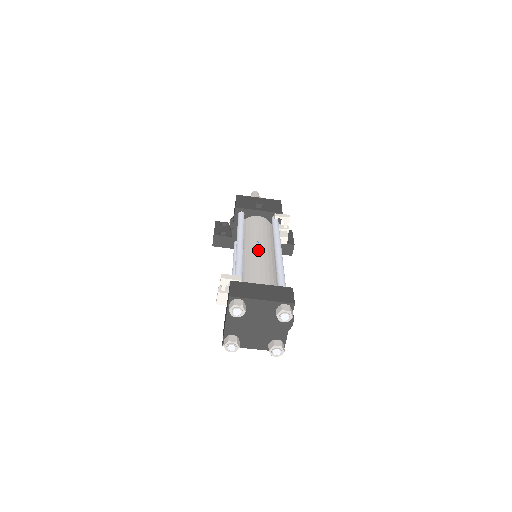
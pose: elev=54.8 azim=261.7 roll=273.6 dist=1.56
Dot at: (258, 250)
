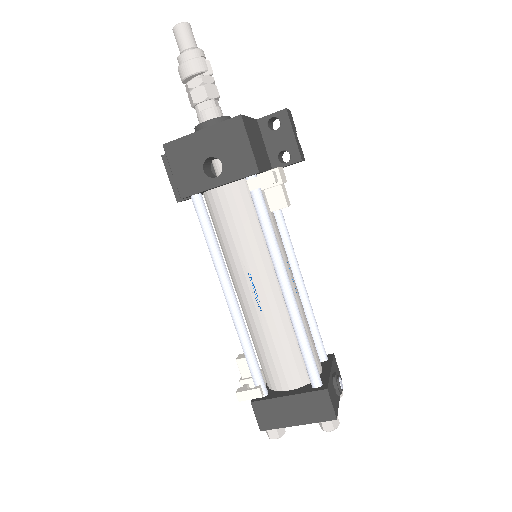
Dot at: (257, 299)
